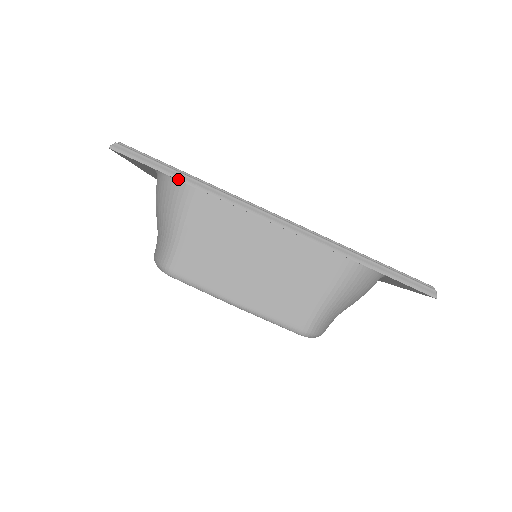
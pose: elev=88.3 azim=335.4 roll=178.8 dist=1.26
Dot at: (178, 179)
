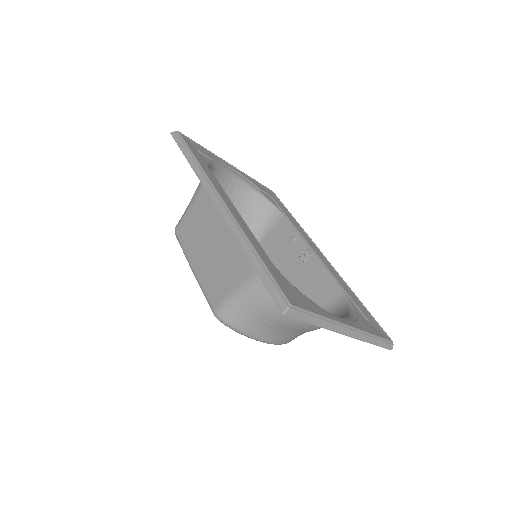
Dot at: (186, 158)
